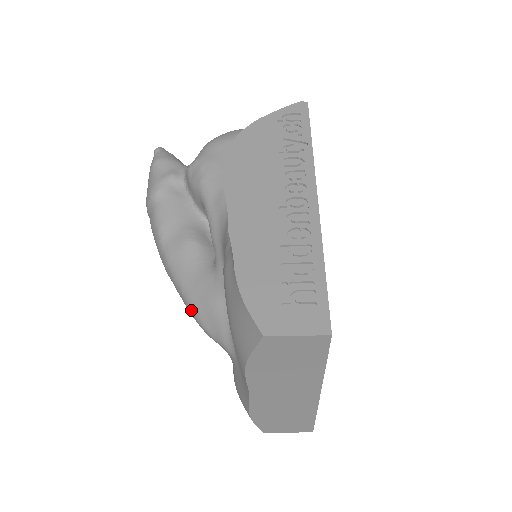
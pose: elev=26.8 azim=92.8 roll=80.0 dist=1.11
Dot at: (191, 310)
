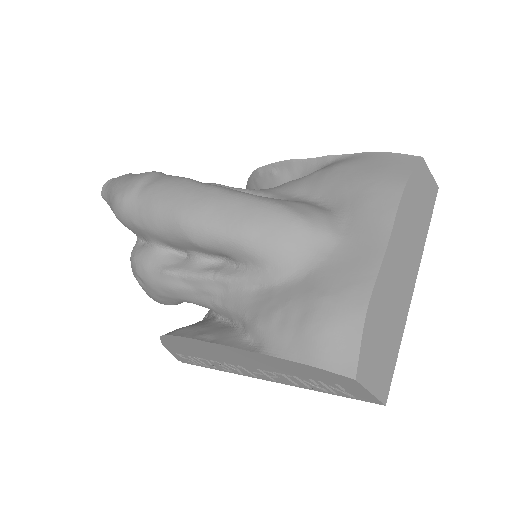
Dot at: (276, 206)
